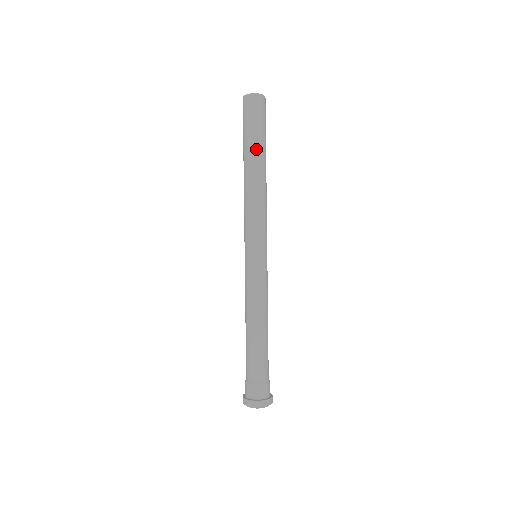
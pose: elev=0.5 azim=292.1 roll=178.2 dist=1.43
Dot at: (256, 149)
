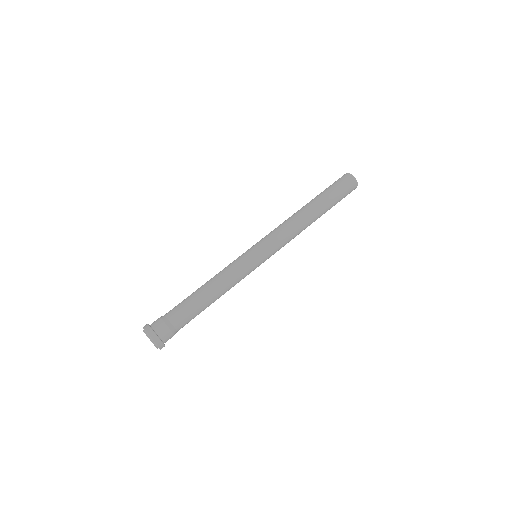
Dot at: (319, 198)
